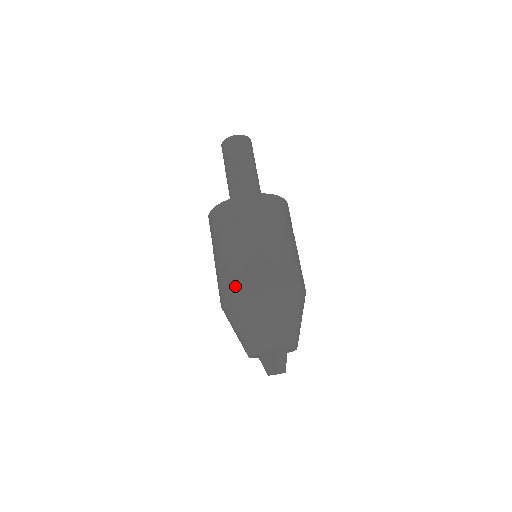
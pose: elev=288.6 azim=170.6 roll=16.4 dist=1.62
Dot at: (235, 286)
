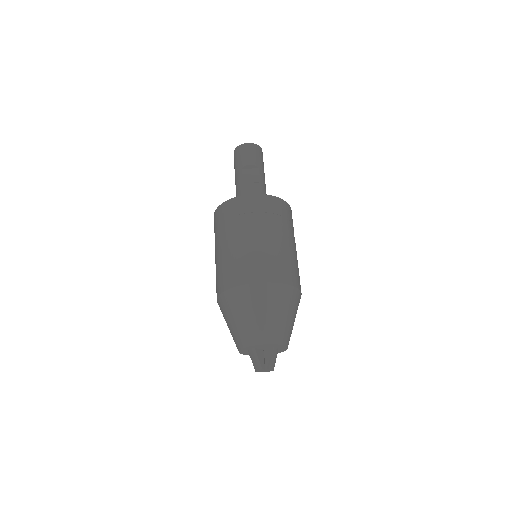
Dot at: (245, 275)
